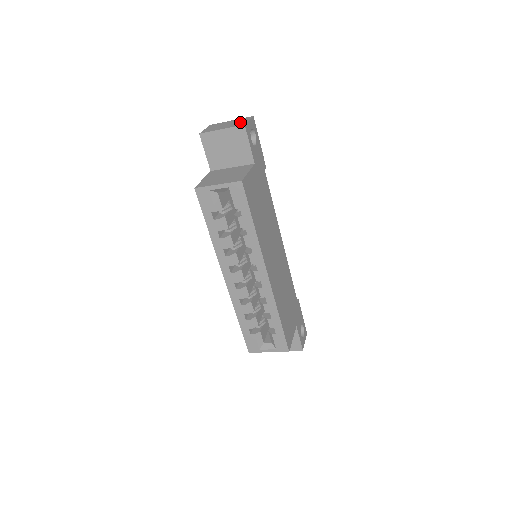
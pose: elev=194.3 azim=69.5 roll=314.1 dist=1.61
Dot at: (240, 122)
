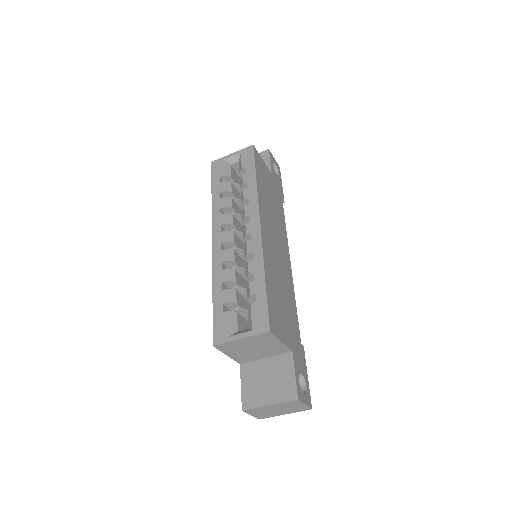
Dot at: occluded
